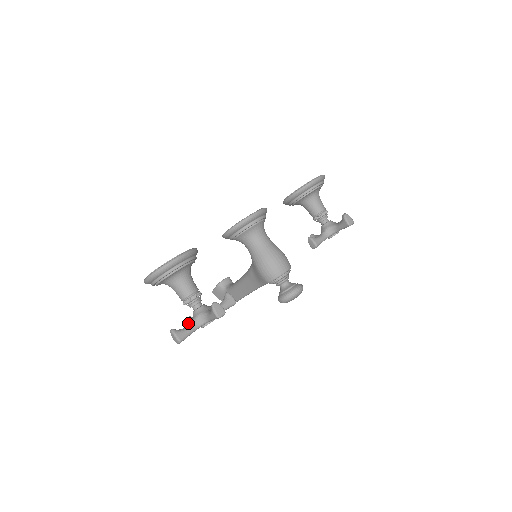
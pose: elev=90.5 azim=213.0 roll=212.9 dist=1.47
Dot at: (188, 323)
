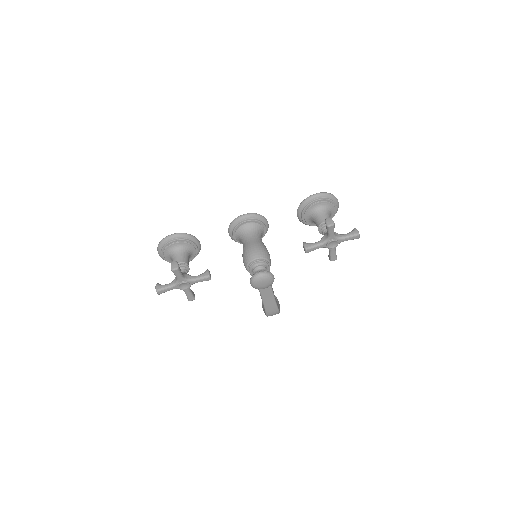
Dot at: occluded
